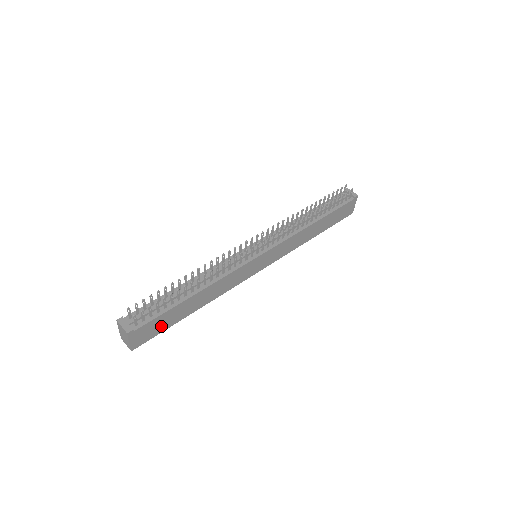
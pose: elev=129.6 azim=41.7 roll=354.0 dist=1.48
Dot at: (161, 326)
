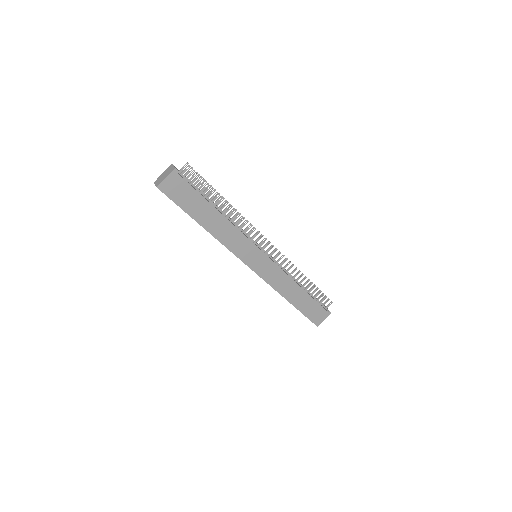
Dot at: (184, 200)
